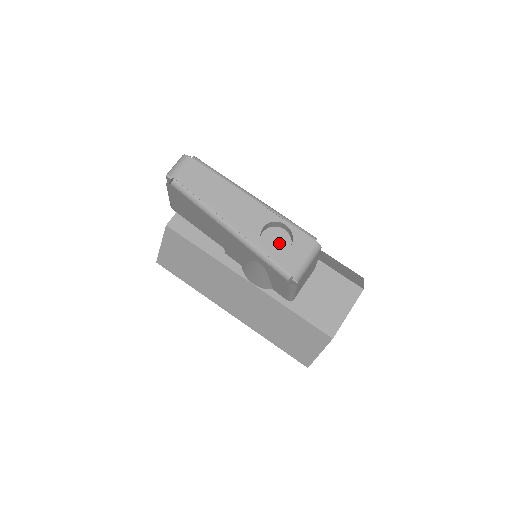
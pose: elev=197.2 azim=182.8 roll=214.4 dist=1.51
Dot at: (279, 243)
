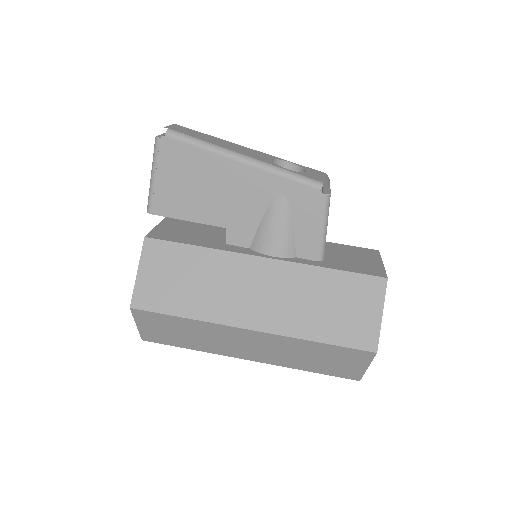
Dot at: occluded
